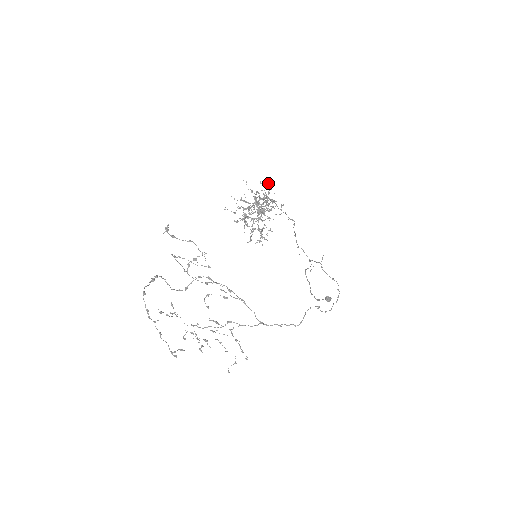
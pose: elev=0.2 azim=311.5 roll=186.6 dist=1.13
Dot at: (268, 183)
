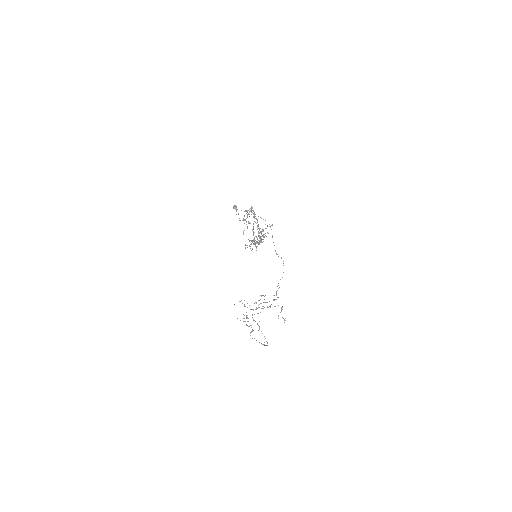
Dot at: occluded
